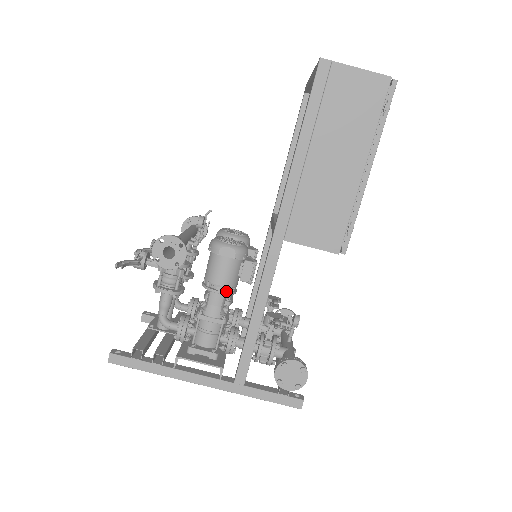
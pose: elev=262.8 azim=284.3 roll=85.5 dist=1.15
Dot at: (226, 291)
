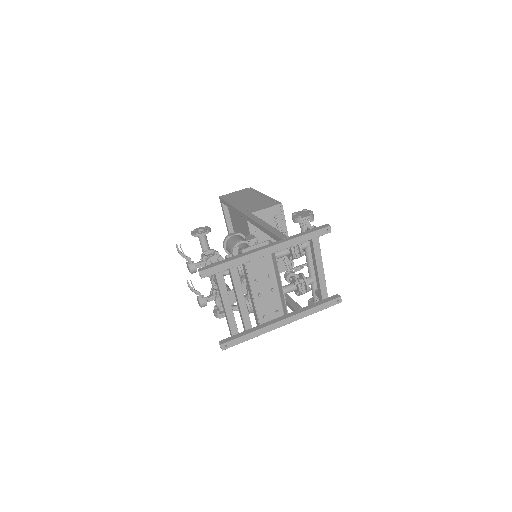
Dot at: (246, 242)
